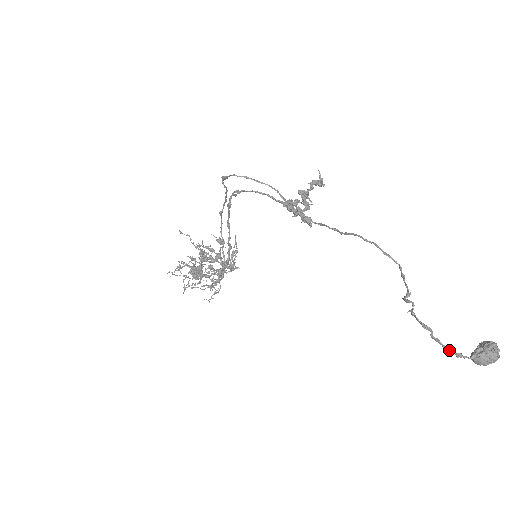
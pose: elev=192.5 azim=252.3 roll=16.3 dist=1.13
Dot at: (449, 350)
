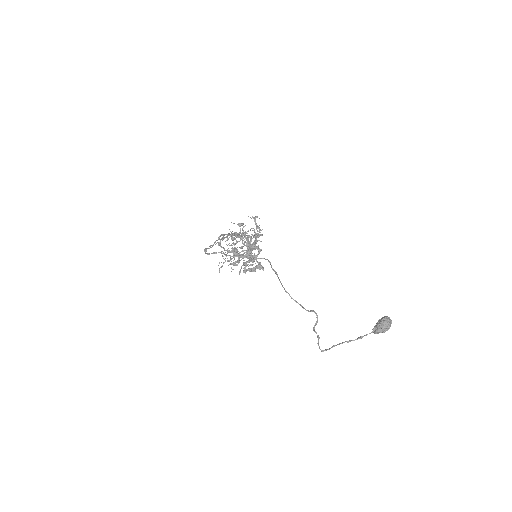
Dot at: occluded
